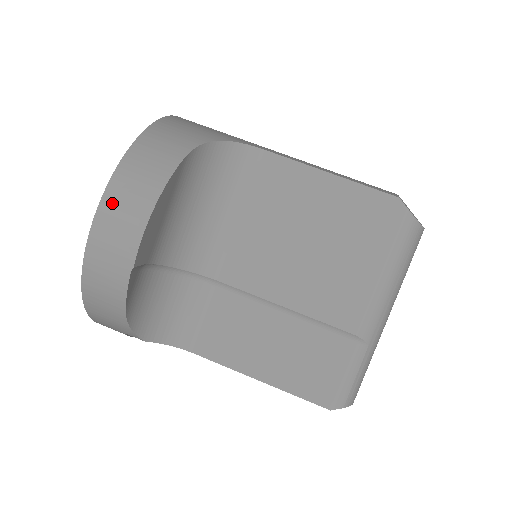
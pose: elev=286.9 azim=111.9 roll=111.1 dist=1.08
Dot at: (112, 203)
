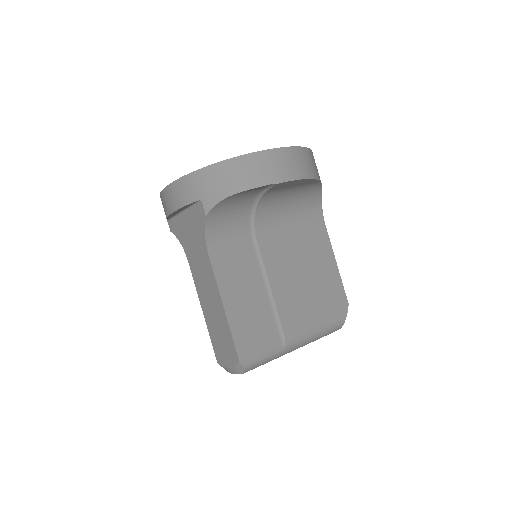
Dot at: (295, 154)
